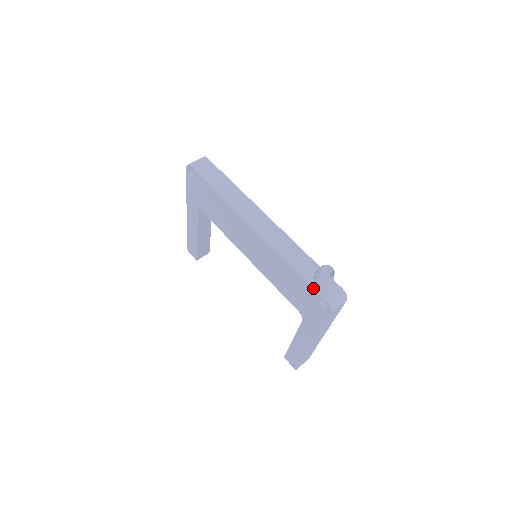
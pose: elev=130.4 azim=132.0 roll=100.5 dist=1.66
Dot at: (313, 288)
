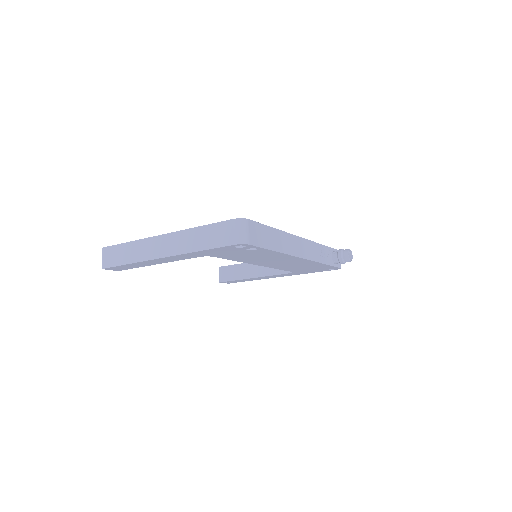
Dot at: occluded
